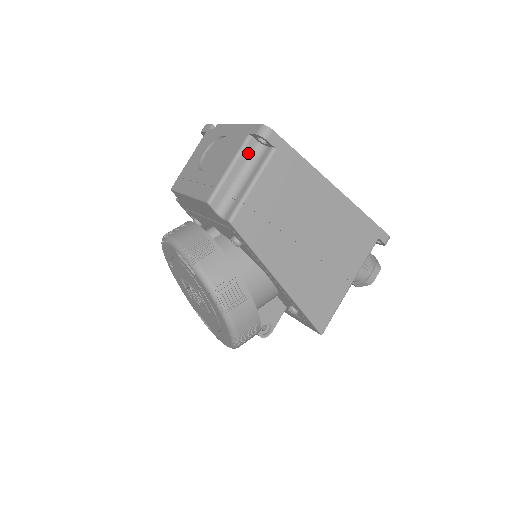
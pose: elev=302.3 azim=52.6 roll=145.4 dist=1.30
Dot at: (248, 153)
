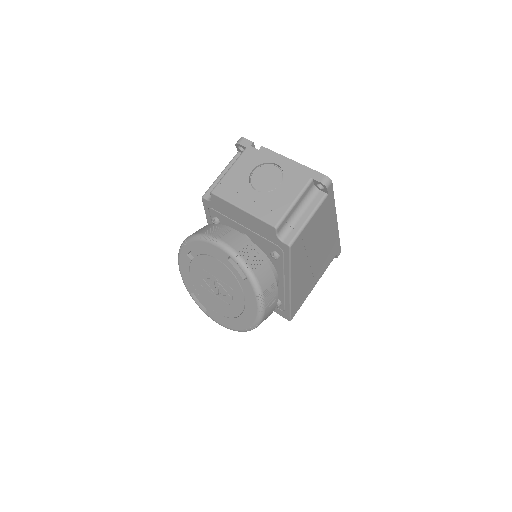
Dot at: (307, 192)
